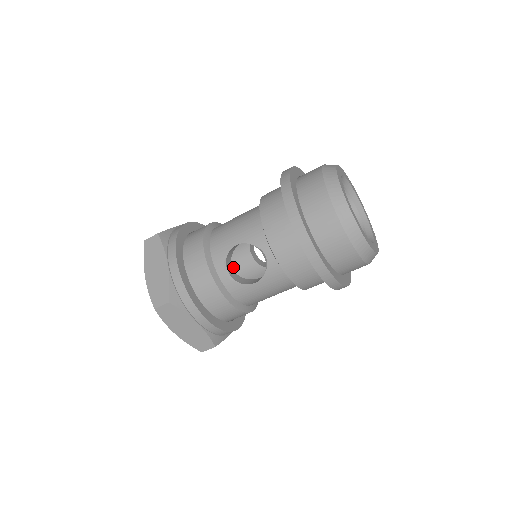
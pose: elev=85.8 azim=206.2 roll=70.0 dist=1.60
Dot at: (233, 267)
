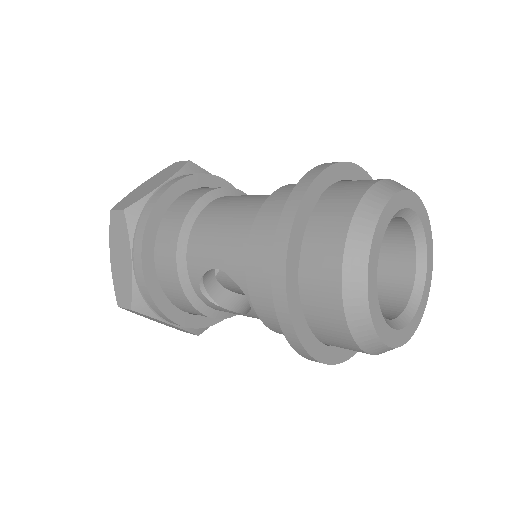
Dot at: occluded
